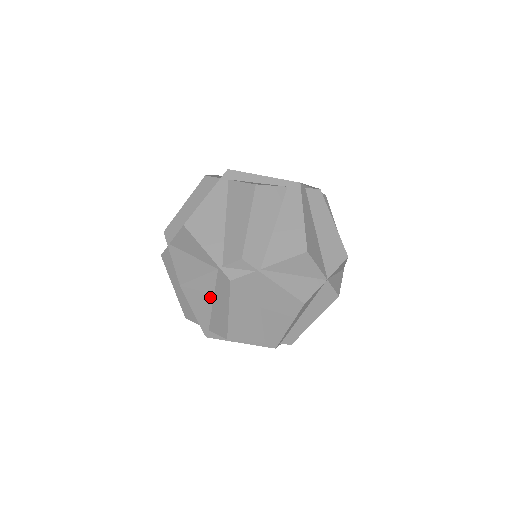
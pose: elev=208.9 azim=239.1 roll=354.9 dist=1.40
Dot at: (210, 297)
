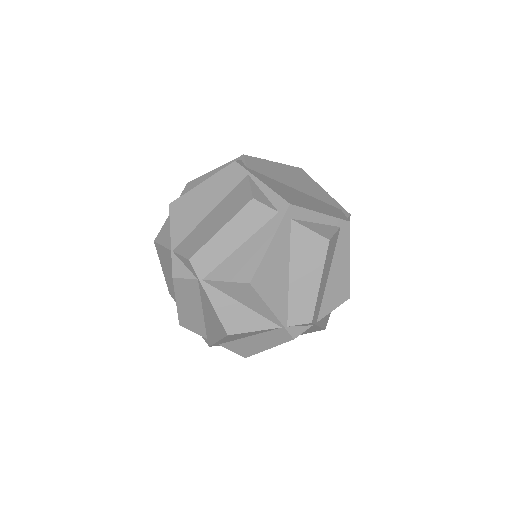
Dot at: (249, 336)
